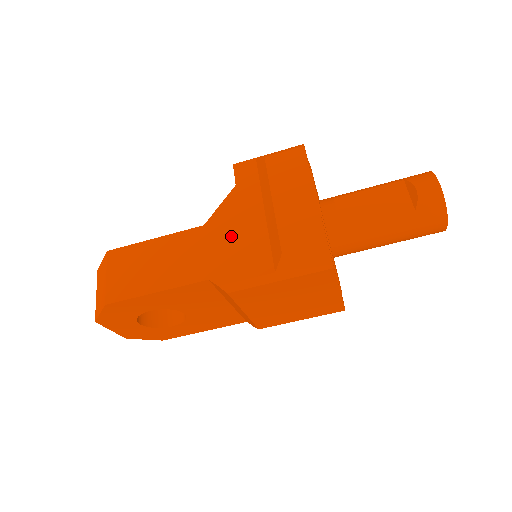
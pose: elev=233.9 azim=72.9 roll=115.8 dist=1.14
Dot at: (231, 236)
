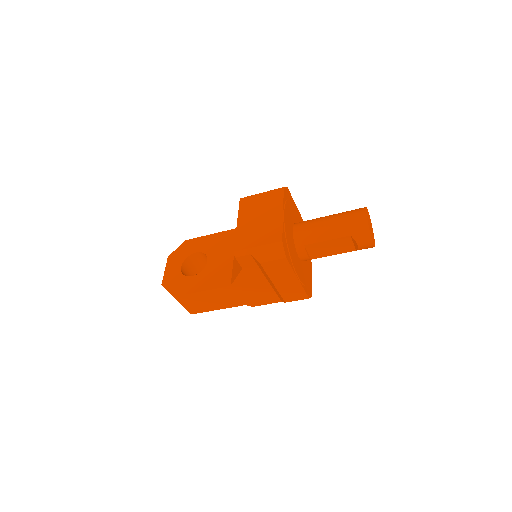
Dot at: (251, 290)
